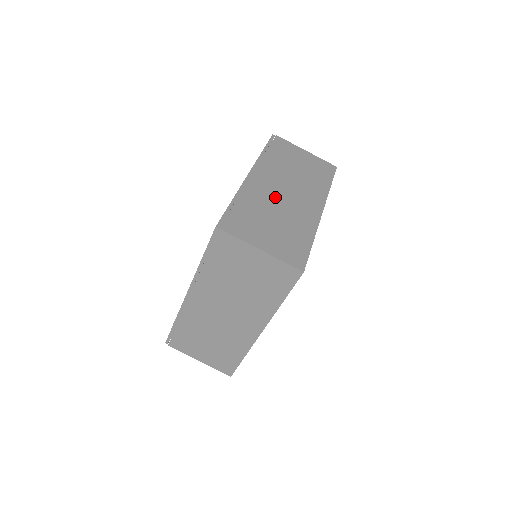
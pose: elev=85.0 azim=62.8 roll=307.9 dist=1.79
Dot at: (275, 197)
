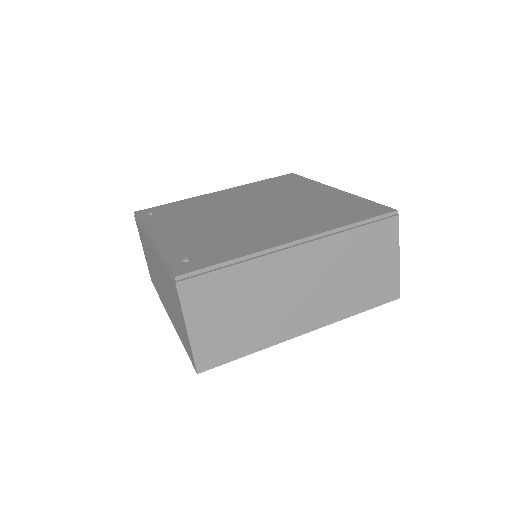
Dot at: (282, 287)
